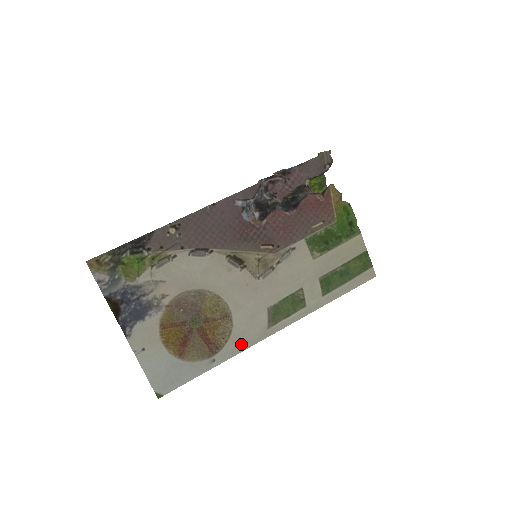
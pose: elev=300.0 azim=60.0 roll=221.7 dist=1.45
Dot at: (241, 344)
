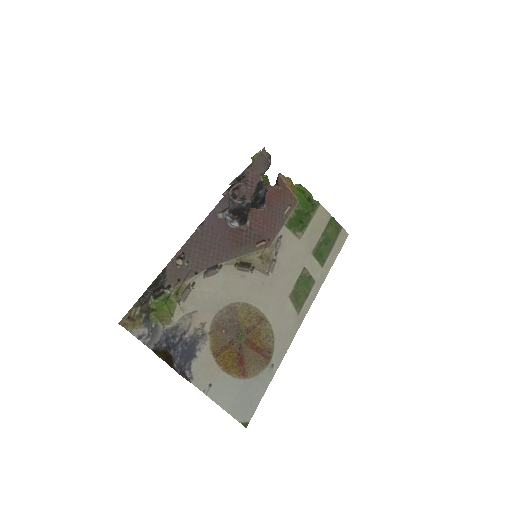
Dot at: (285, 339)
